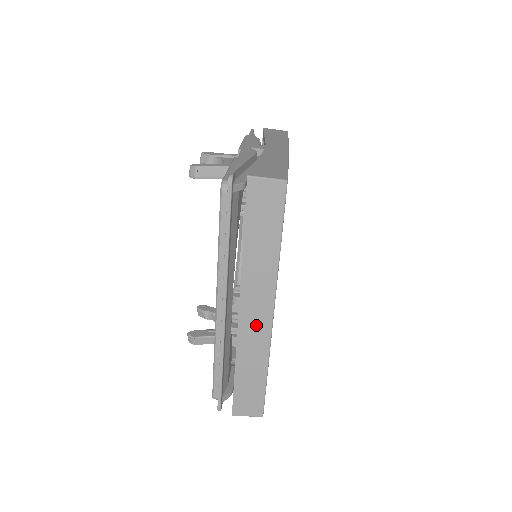
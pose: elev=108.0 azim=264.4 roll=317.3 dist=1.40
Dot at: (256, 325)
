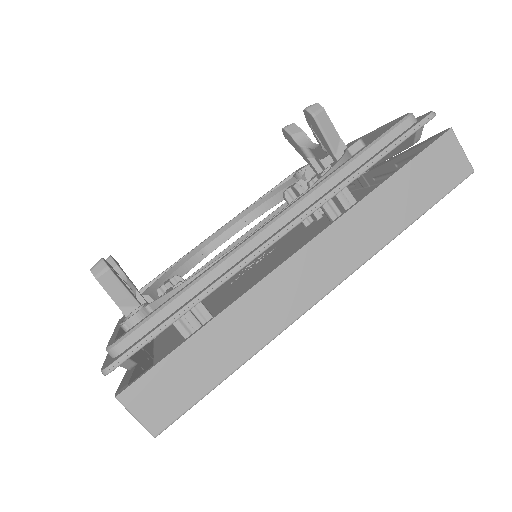
Dot at: (296, 289)
